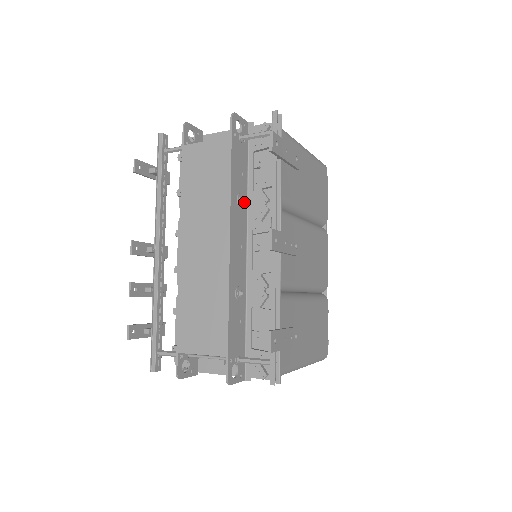
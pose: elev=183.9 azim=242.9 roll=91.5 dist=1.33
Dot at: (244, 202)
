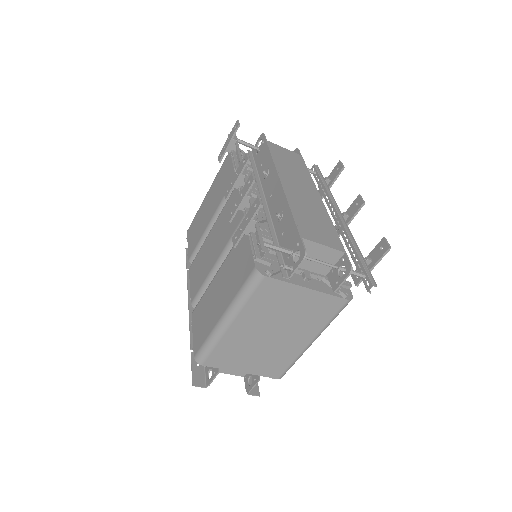
Dot at: occluded
